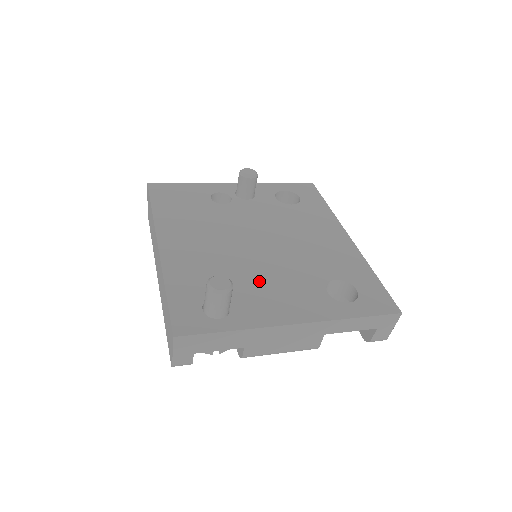
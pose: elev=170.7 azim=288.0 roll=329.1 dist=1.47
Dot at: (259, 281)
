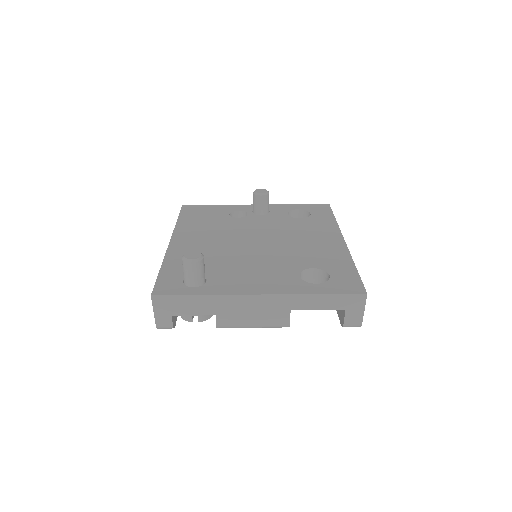
Dot at: (241, 266)
